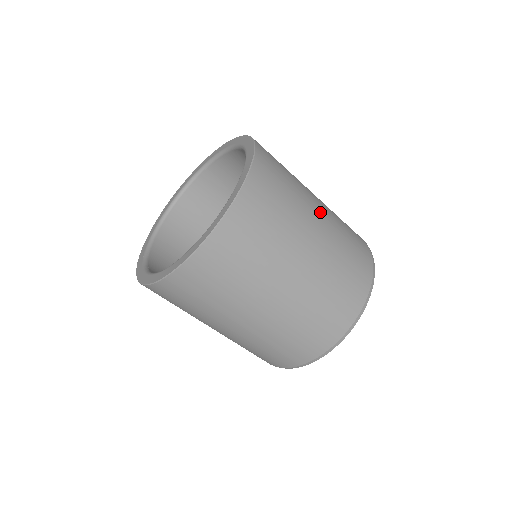
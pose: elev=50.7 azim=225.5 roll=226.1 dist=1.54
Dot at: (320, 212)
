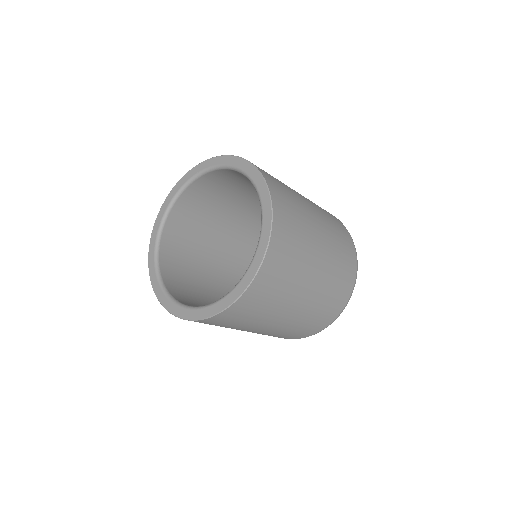
Dot at: (310, 289)
